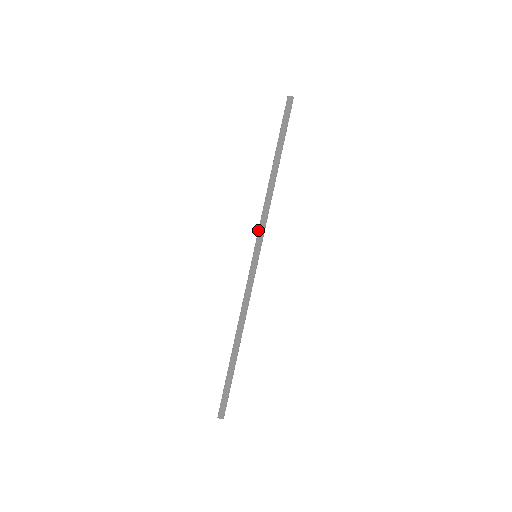
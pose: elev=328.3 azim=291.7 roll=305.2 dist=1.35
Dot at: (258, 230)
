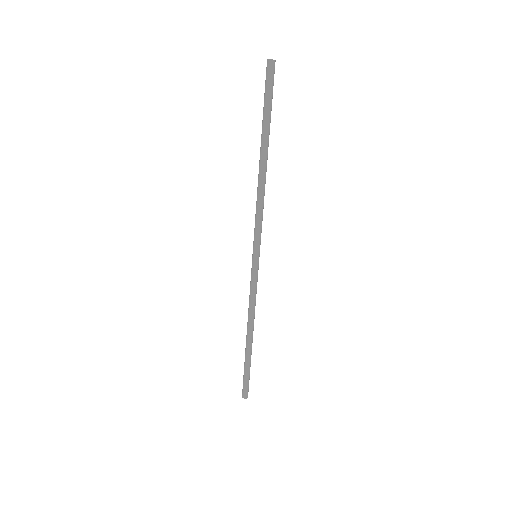
Dot at: (254, 230)
